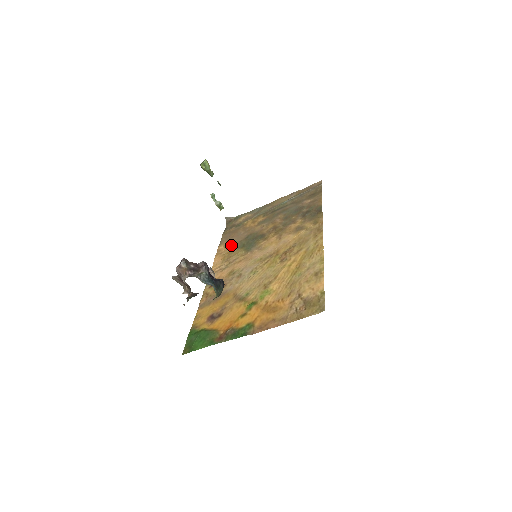
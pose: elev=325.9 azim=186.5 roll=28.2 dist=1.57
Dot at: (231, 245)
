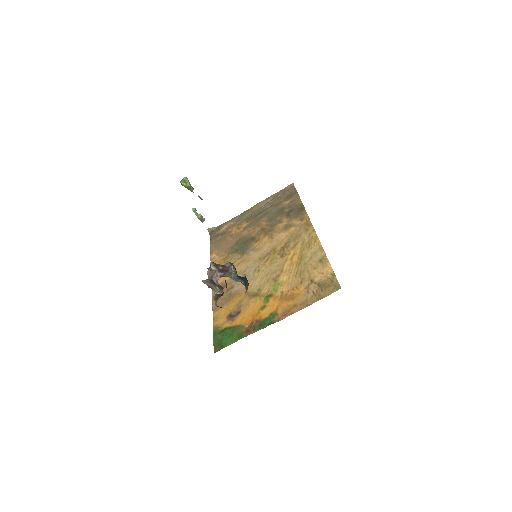
Dot at: (223, 252)
